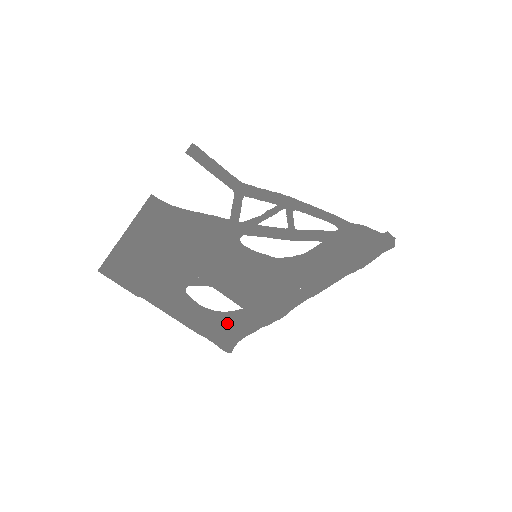
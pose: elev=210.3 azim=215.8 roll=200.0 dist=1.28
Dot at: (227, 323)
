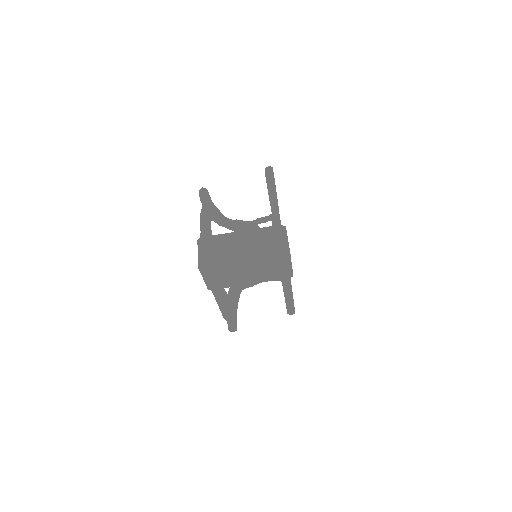
Dot at: (234, 308)
